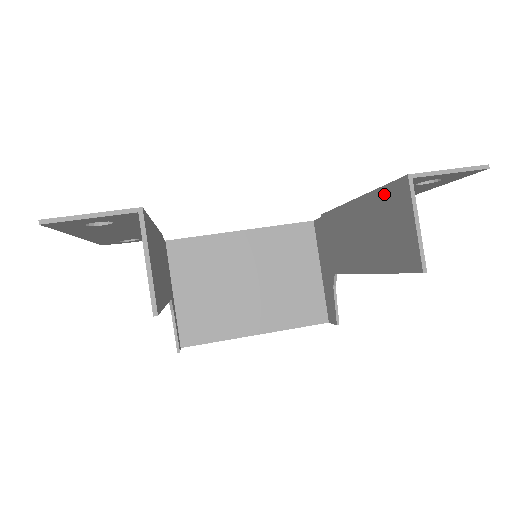
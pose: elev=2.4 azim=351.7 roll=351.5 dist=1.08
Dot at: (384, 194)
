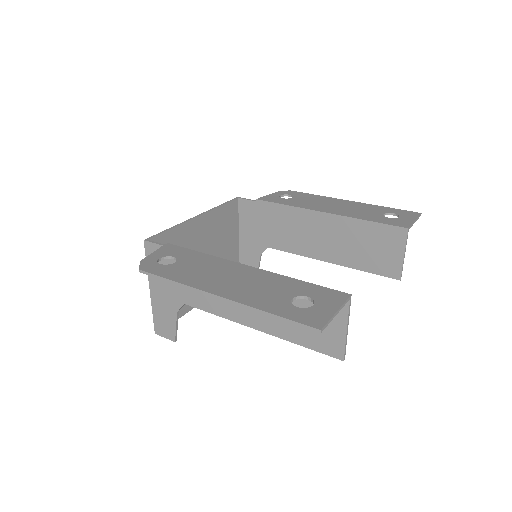
Dot at: (374, 227)
